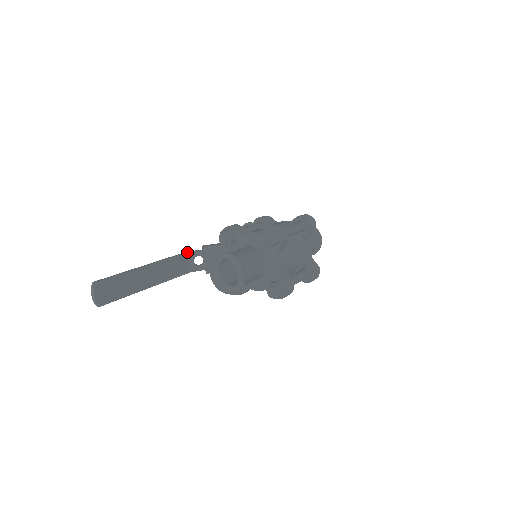
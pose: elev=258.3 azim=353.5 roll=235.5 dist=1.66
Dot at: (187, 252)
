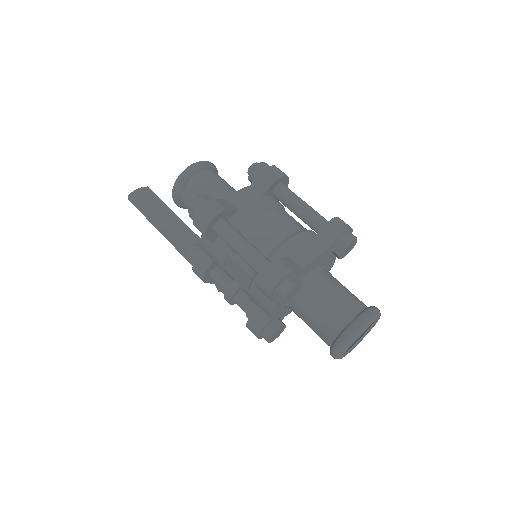
Dot at: occluded
